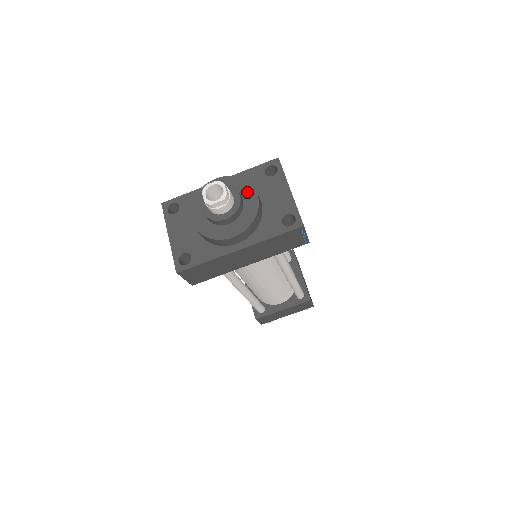
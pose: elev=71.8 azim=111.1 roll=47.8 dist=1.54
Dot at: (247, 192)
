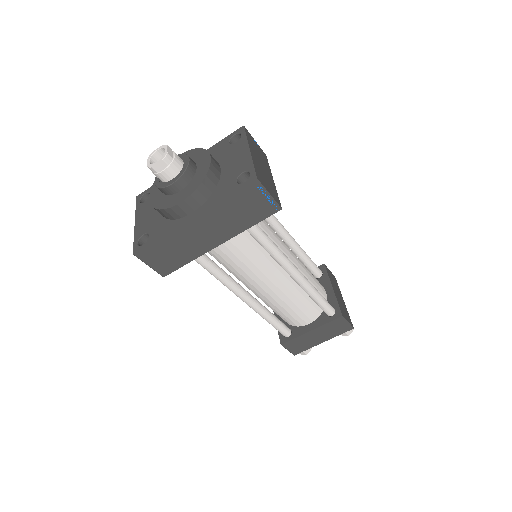
Dot at: (202, 158)
